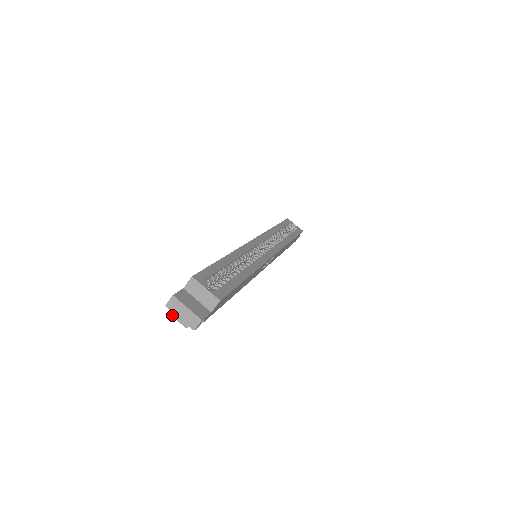
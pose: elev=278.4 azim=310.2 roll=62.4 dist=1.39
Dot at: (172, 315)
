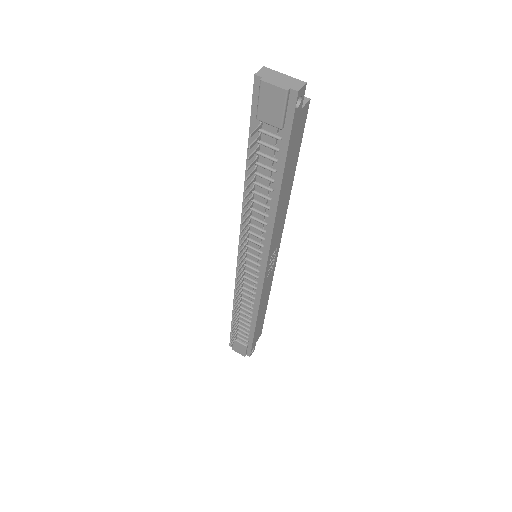
Dot at: (265, 81)
